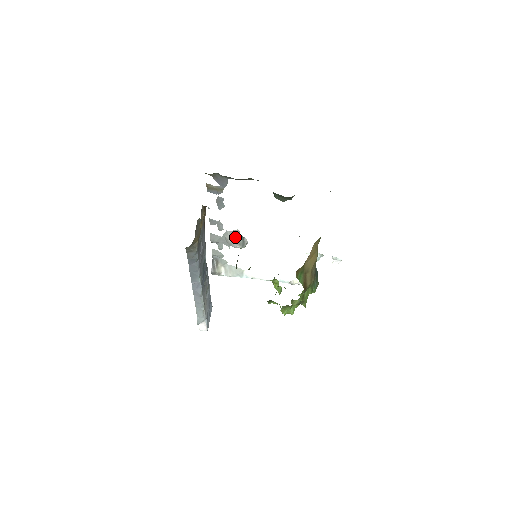
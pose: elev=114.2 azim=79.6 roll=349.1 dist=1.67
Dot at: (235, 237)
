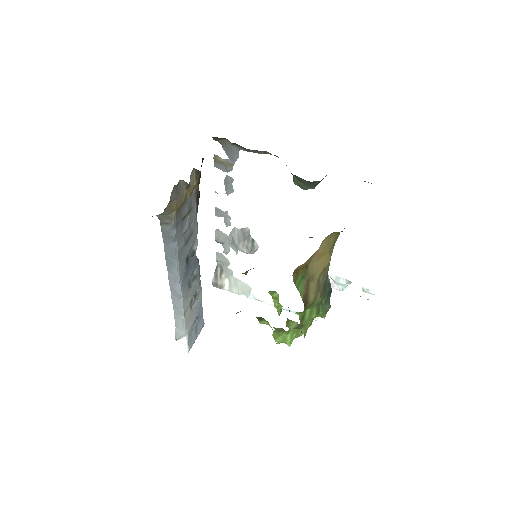
Dot at: (243, 237)
